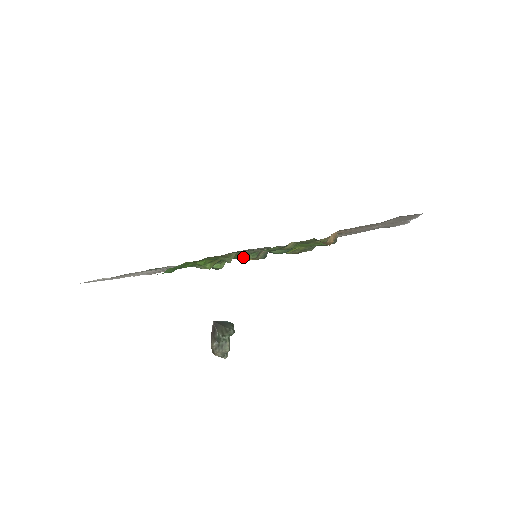
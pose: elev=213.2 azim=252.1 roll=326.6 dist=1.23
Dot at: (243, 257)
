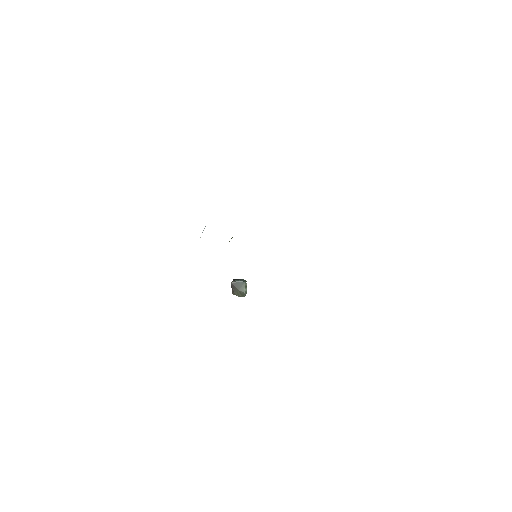
Dot at: occluded
